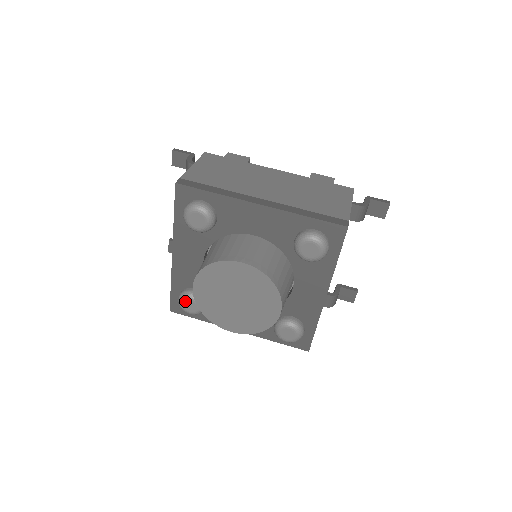
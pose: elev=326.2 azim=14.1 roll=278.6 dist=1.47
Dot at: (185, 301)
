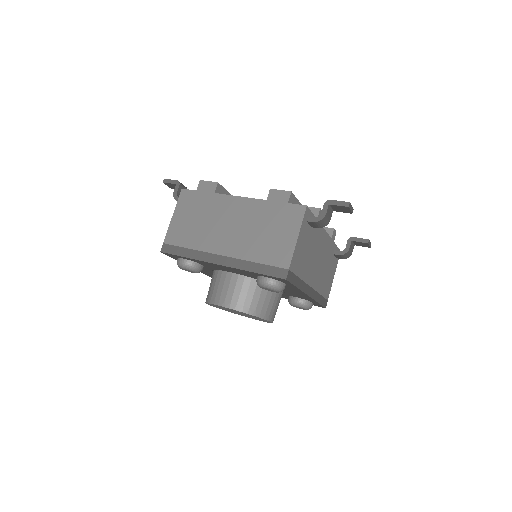
Dot at: occluded
